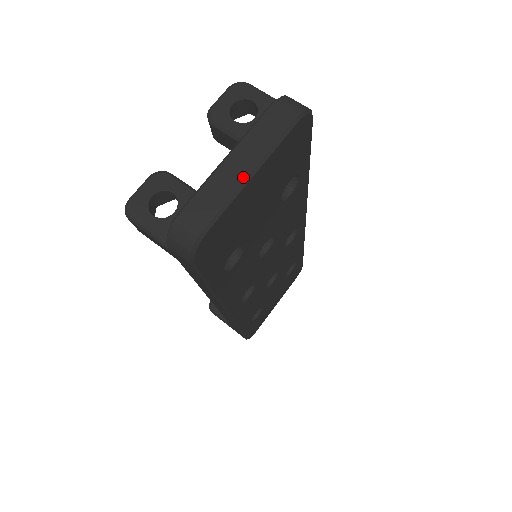
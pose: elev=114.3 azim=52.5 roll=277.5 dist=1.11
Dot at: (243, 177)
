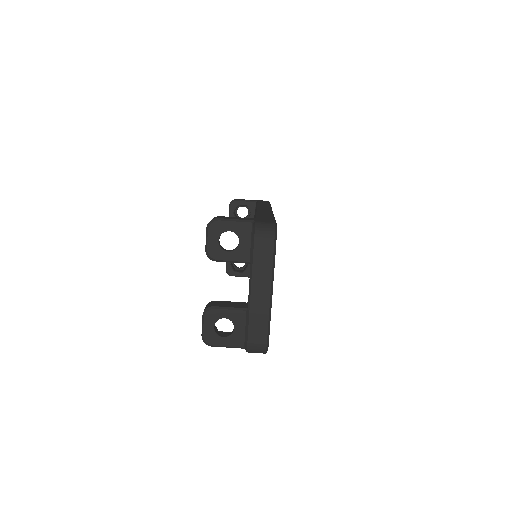
Dot at: (268, 300)
